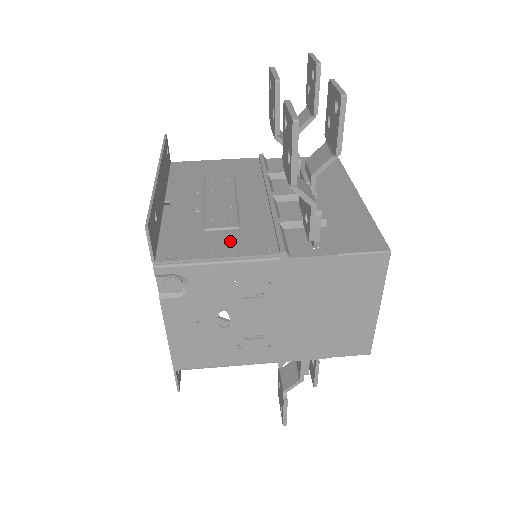
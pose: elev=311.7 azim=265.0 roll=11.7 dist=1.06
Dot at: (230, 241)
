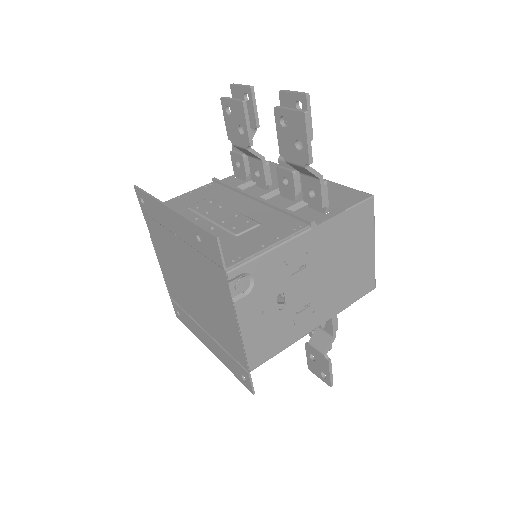
Dot at: (265, 233)
